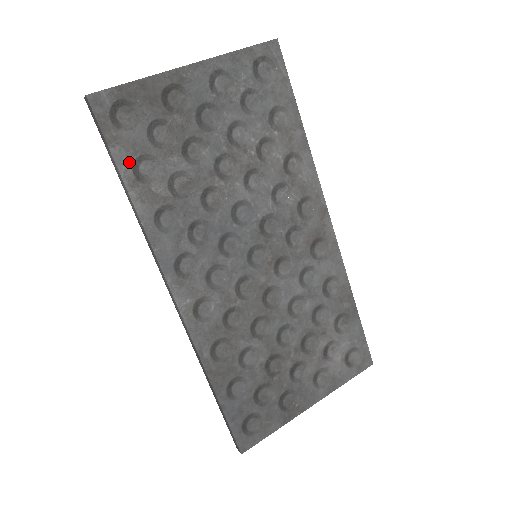
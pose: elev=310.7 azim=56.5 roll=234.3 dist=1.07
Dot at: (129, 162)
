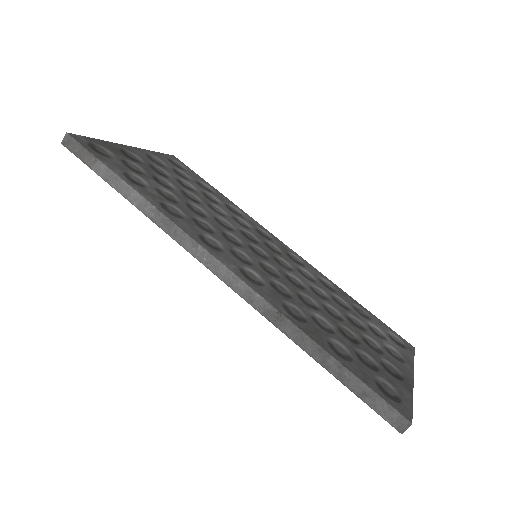
Dot at: (120, 172)
